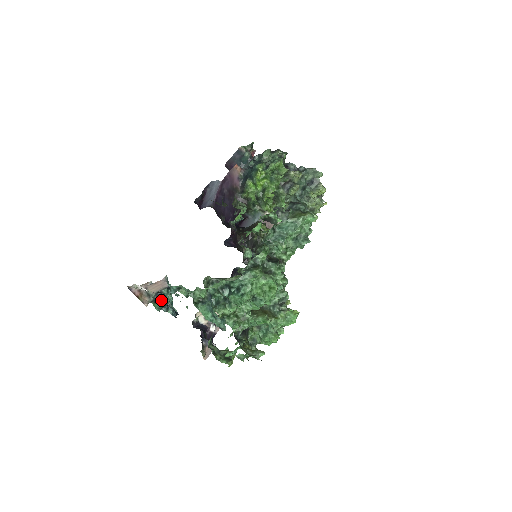
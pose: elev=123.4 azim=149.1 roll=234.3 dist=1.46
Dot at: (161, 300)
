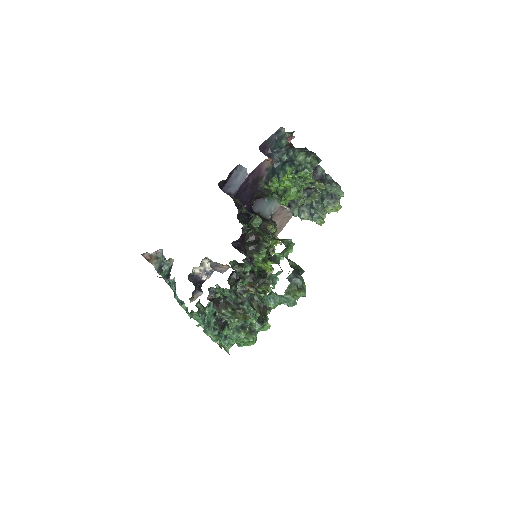
Dot at: (167, 269)
